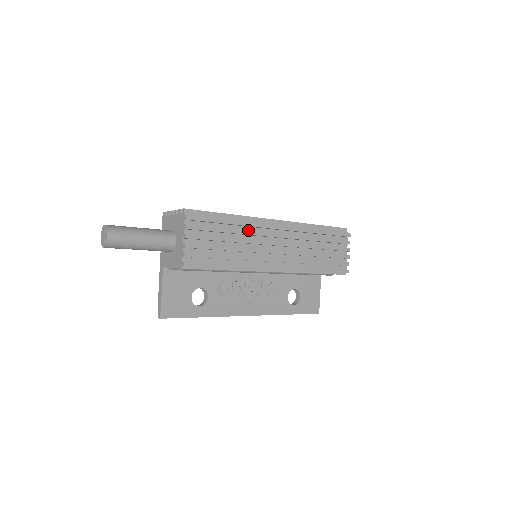
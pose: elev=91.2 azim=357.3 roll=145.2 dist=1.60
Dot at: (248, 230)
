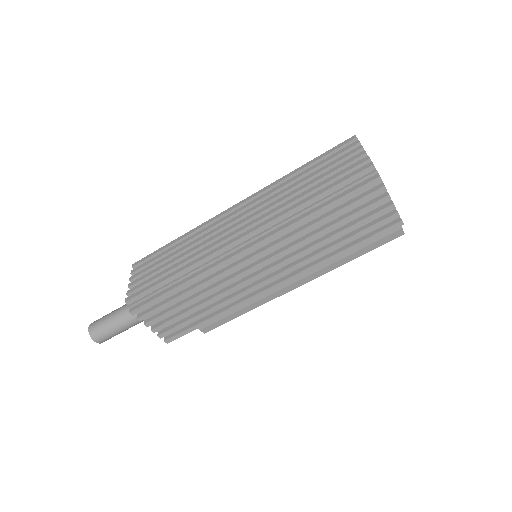
Dot at: (208, 275)
